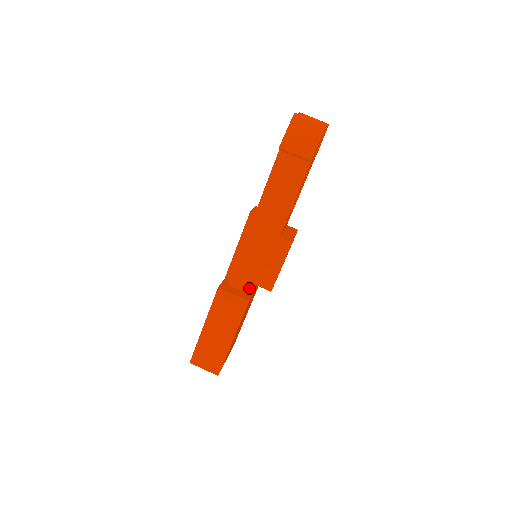
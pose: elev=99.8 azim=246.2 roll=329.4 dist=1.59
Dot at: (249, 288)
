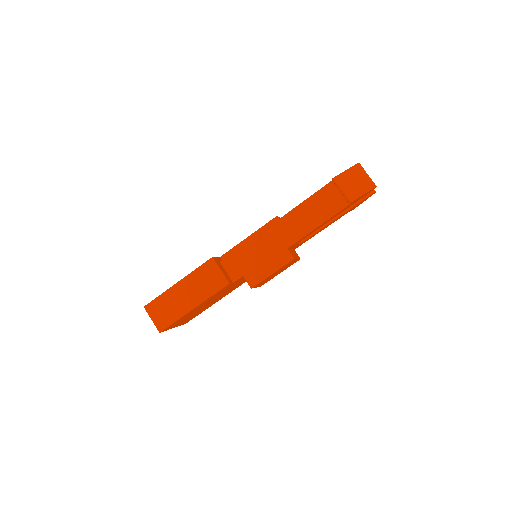
Dot at: (235, 275)
